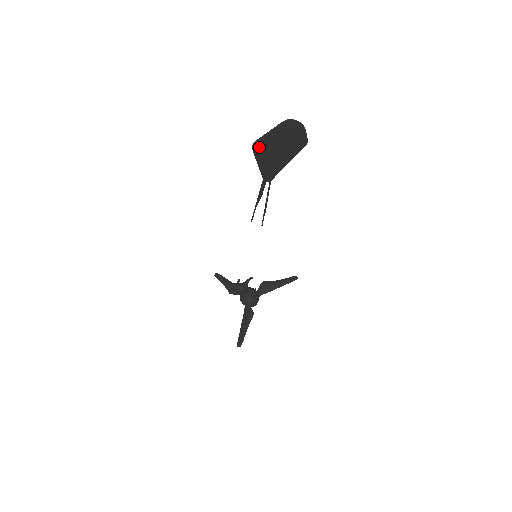
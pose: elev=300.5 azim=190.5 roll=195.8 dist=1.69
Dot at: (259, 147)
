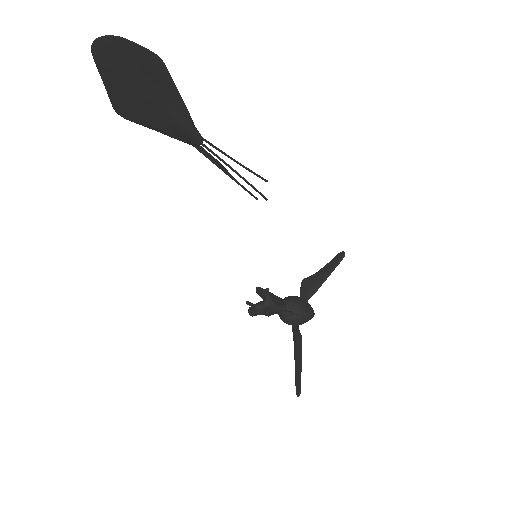
Dot at: (127, 111)
